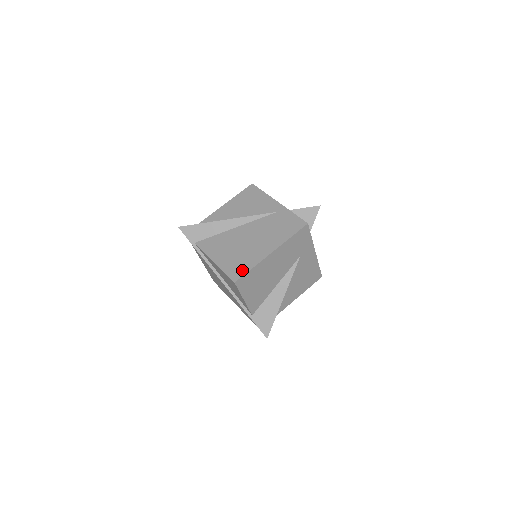
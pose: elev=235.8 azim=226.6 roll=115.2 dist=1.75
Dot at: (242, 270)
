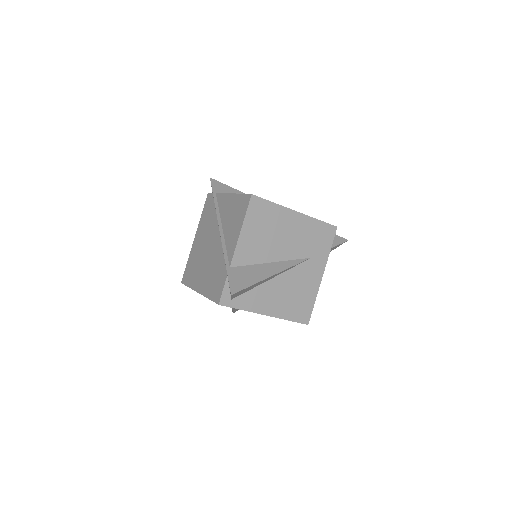
Dot at: occluded
